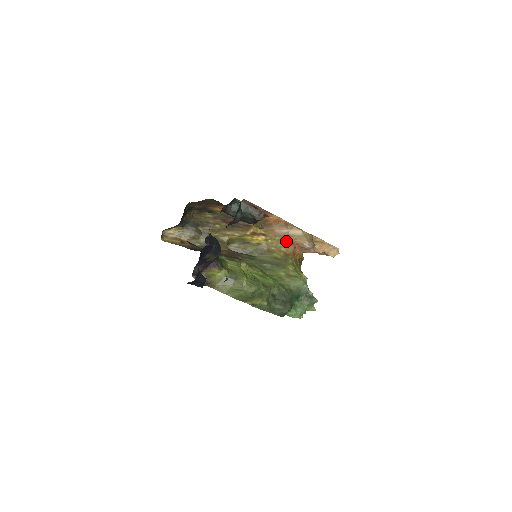
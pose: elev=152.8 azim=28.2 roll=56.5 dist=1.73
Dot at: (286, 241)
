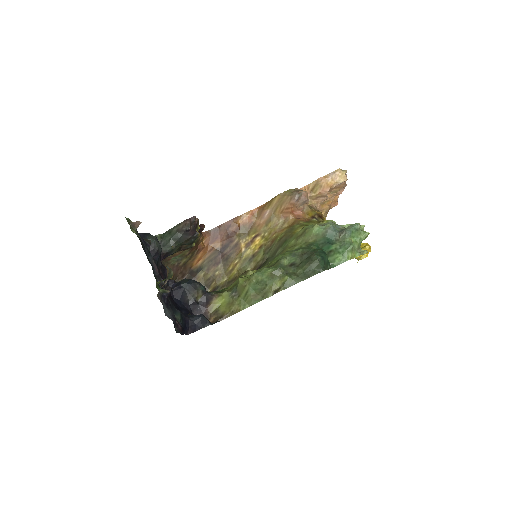
Dot at: (278, 218)
